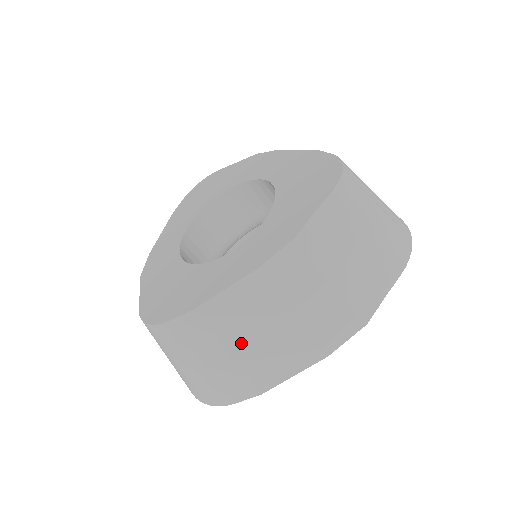
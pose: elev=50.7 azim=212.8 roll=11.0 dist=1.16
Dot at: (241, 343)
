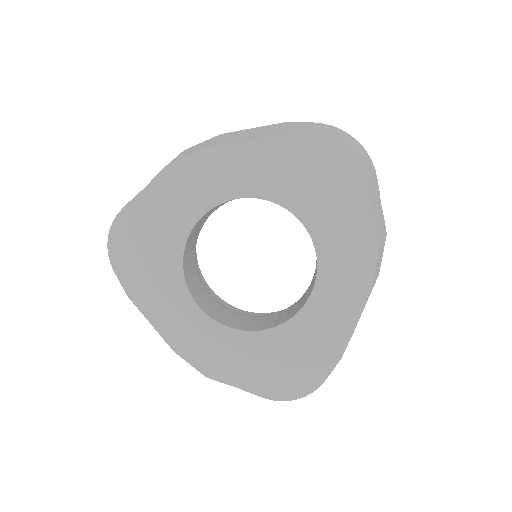
Dot at: occluded
